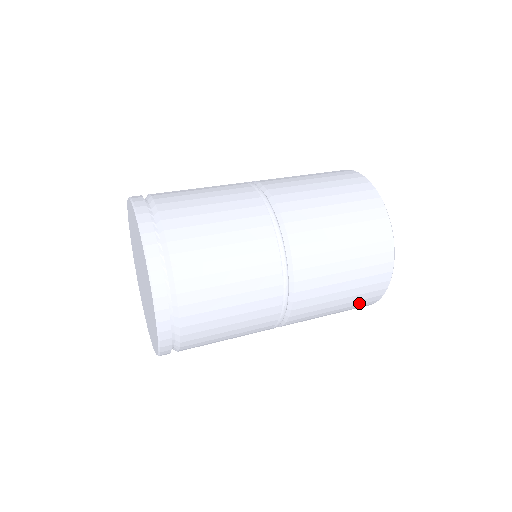
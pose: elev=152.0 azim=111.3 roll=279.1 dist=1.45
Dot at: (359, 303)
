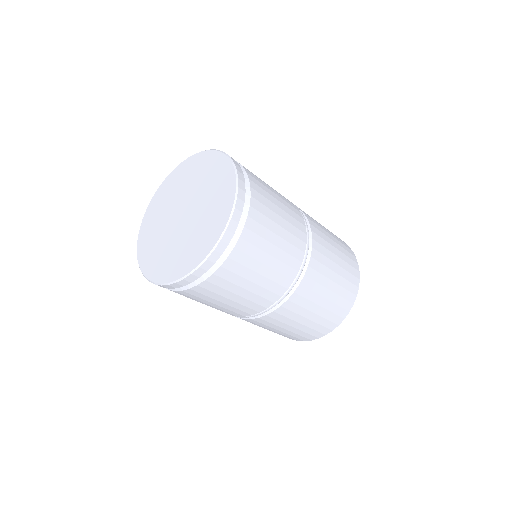
Dot at: (335, 311)
